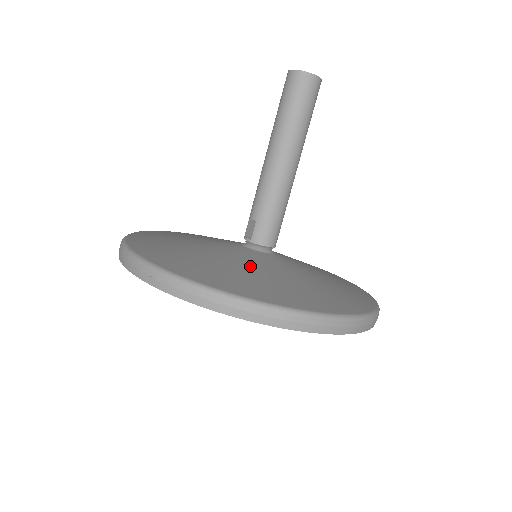
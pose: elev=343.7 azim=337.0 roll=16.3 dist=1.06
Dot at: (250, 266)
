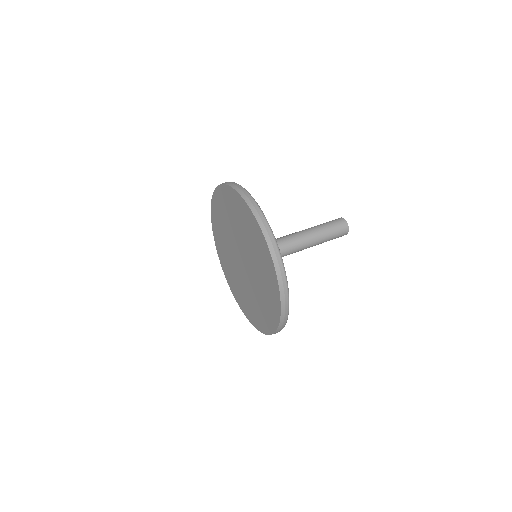
Dot at: occluded
